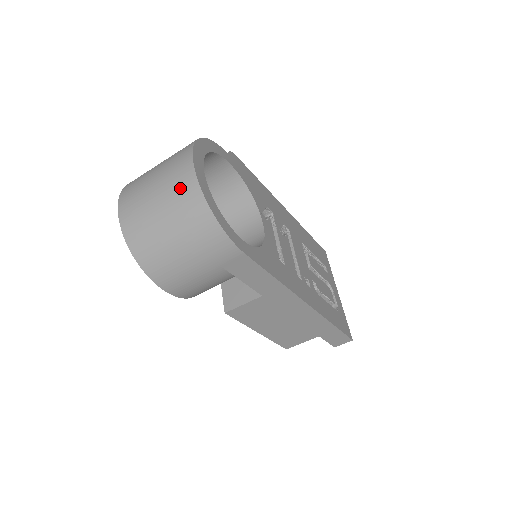
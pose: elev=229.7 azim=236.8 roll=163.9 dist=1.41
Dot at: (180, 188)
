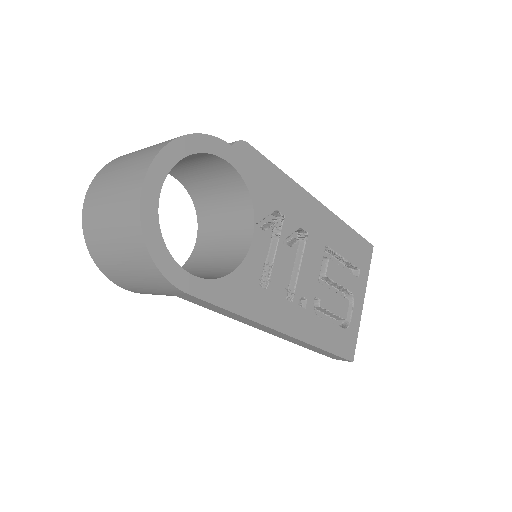
Dot at: (126, 207)
